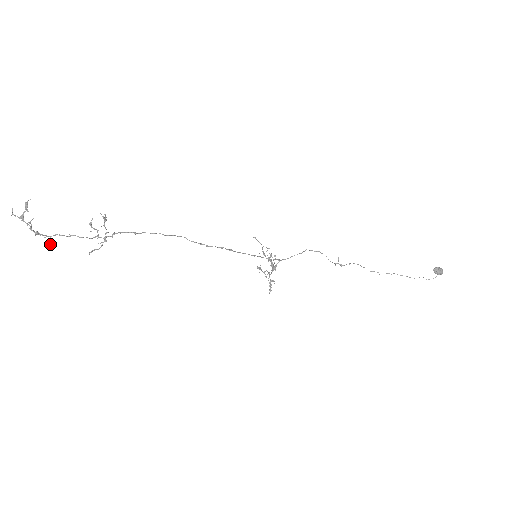
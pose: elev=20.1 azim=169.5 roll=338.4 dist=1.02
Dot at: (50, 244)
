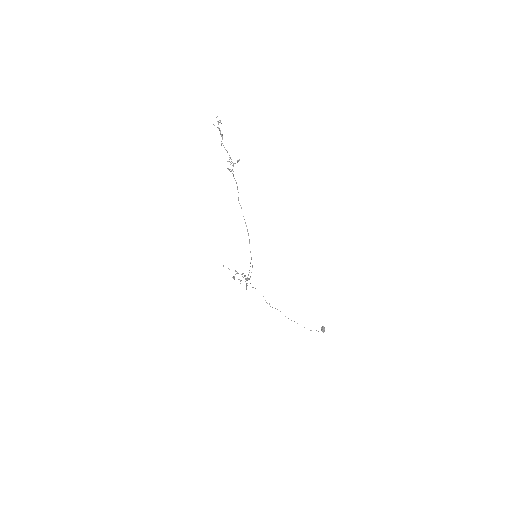
Dot at: occluded
